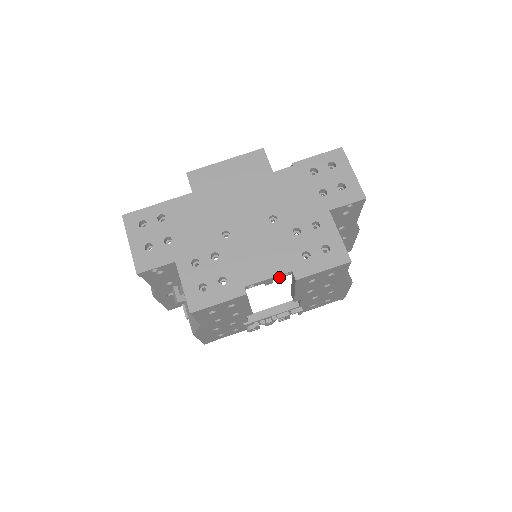
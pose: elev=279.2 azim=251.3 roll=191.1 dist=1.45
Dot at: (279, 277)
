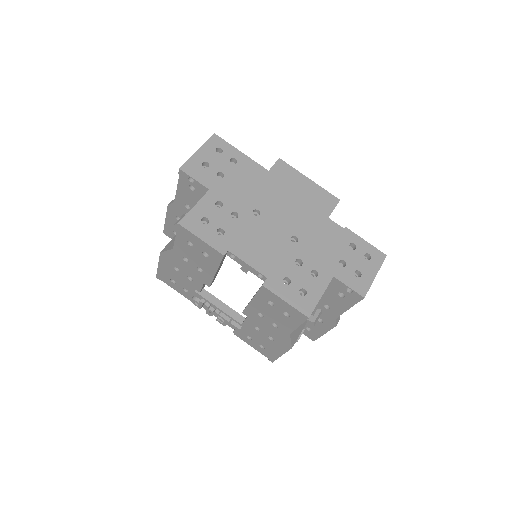
Dot at: (255, 273)
